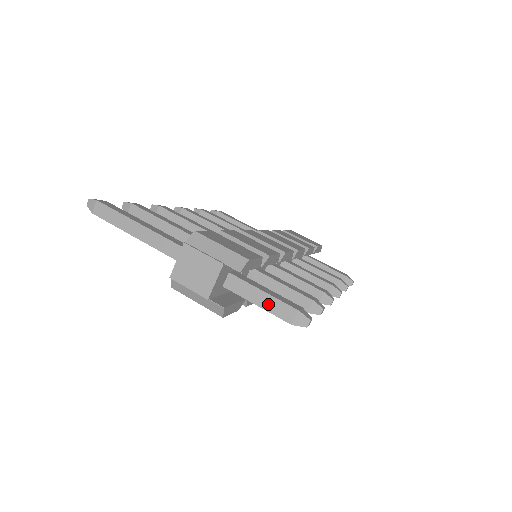
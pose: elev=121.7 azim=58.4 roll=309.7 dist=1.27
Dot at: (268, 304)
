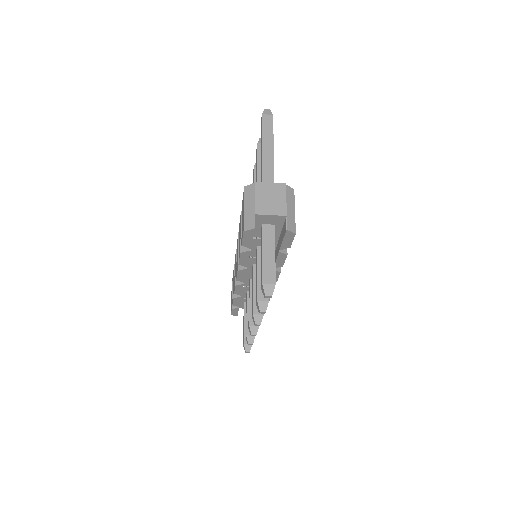
Dot at: (268, 261)
